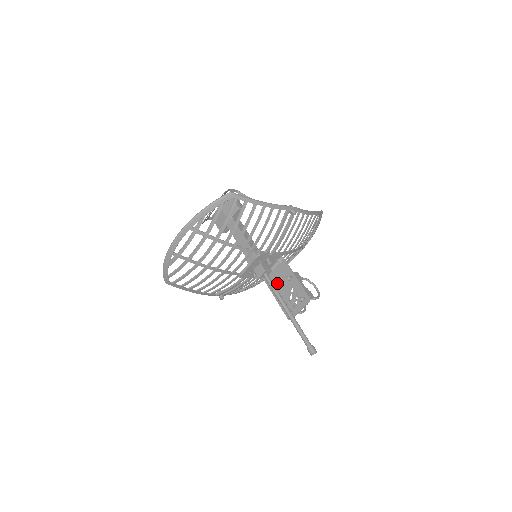
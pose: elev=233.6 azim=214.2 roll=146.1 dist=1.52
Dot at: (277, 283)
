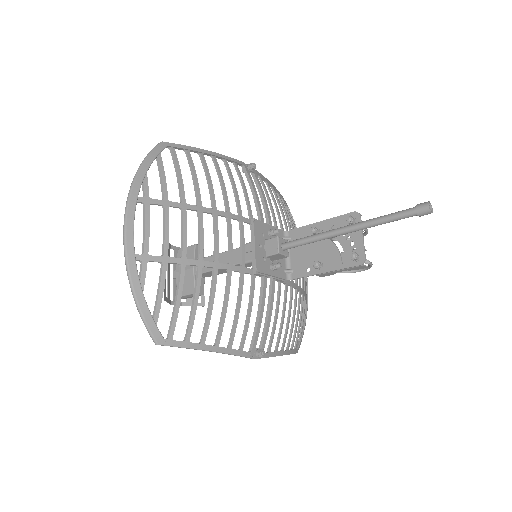
Dot at: (308, 258)
